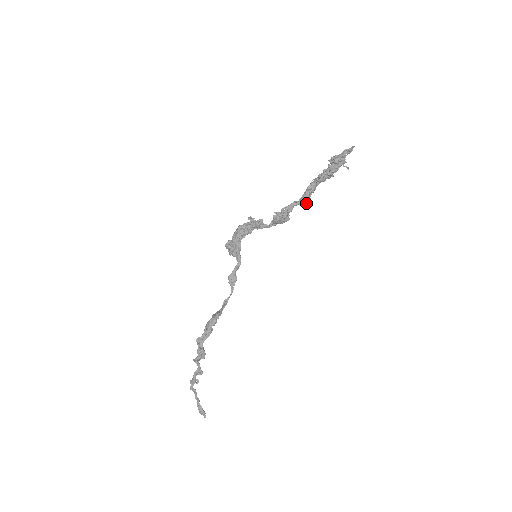
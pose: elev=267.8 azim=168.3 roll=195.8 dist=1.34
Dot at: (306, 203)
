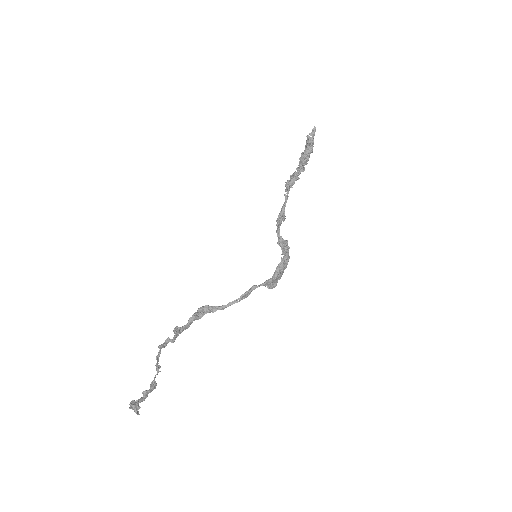
Dot at: (287, 190)
